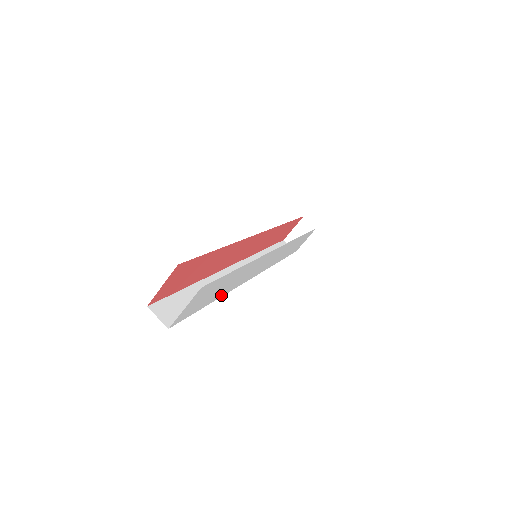
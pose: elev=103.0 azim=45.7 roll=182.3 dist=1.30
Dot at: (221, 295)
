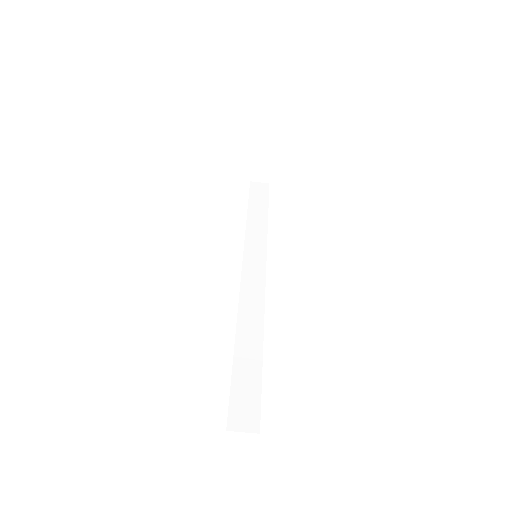
Dot at: (263, 335)
